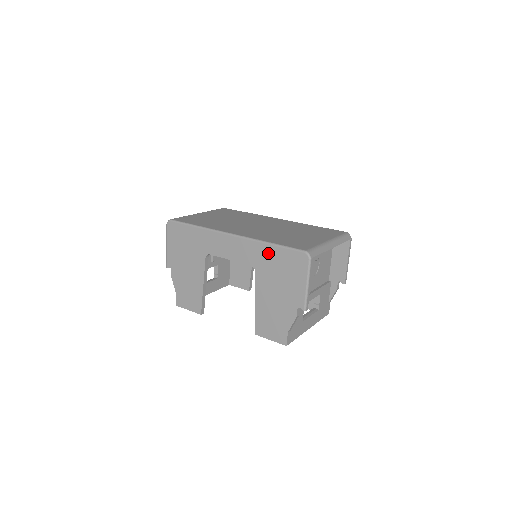
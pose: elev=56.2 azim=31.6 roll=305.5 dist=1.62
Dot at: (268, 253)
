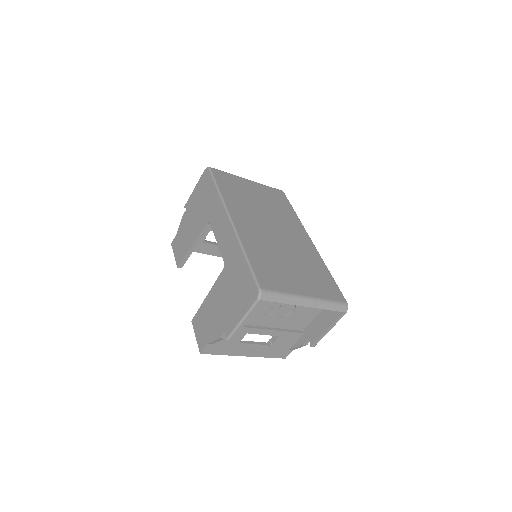
Dot at: (239, 263)
